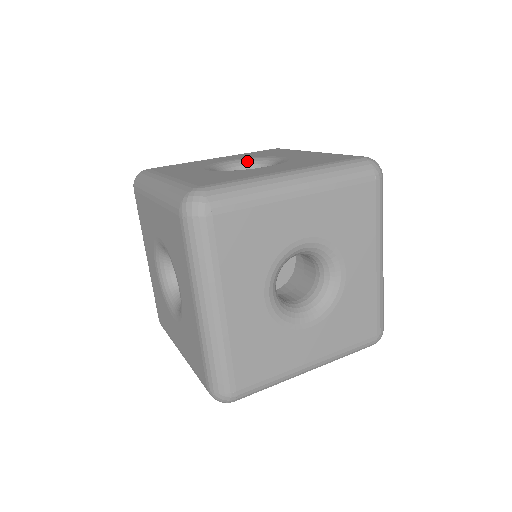
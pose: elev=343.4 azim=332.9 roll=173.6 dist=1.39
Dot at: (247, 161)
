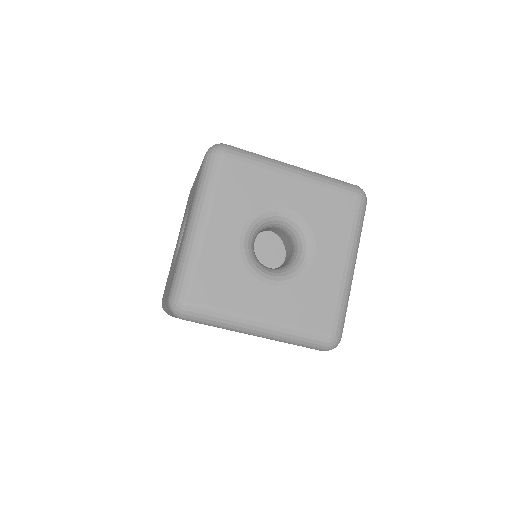
Dot at: occluded
